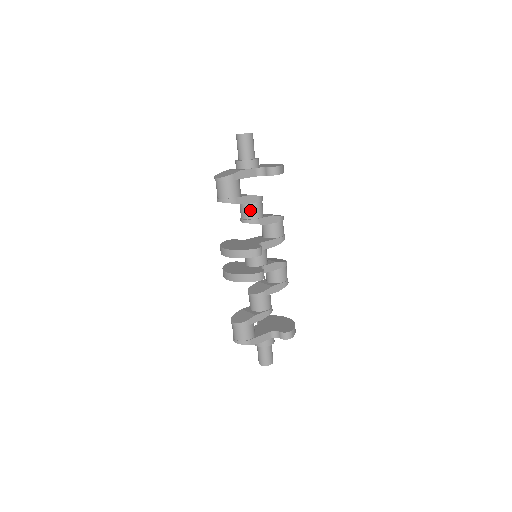
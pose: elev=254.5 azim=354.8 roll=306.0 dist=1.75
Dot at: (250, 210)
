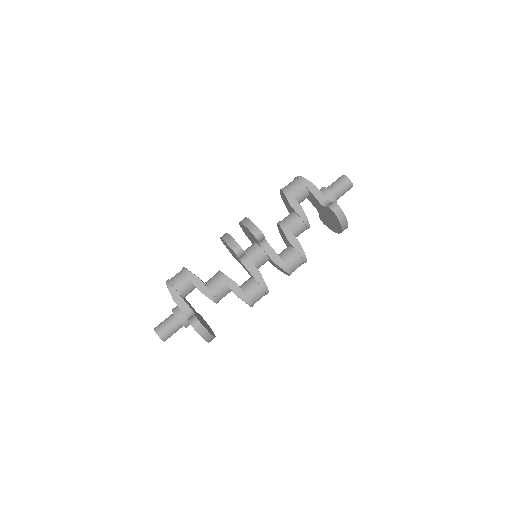
Dot at: (290, 217)
